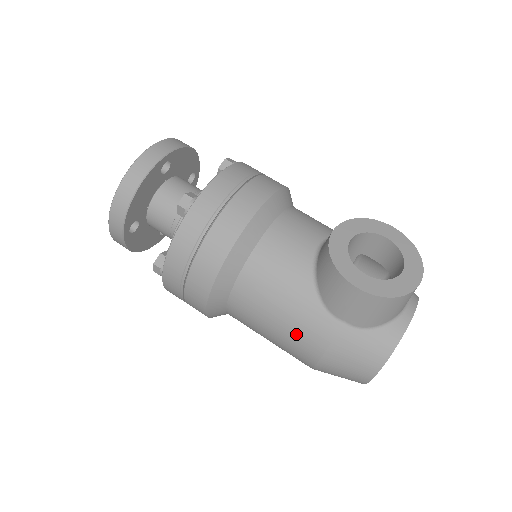
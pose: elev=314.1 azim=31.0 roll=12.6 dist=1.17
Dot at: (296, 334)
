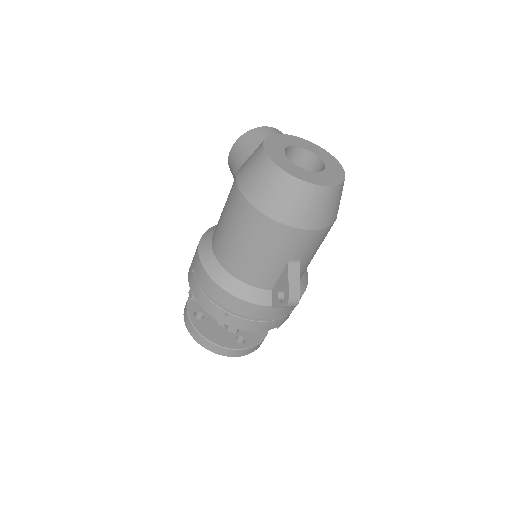
Dot at: (229, 202)
